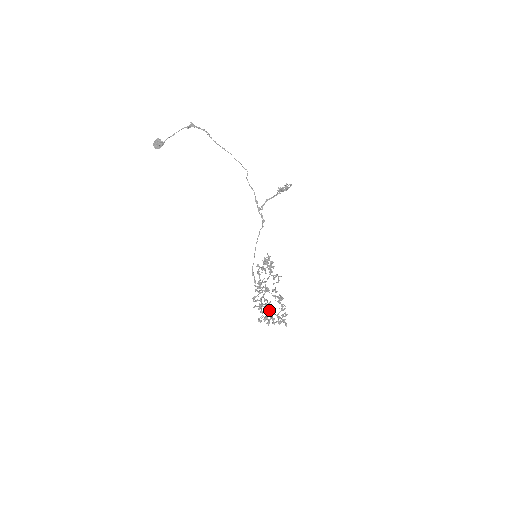
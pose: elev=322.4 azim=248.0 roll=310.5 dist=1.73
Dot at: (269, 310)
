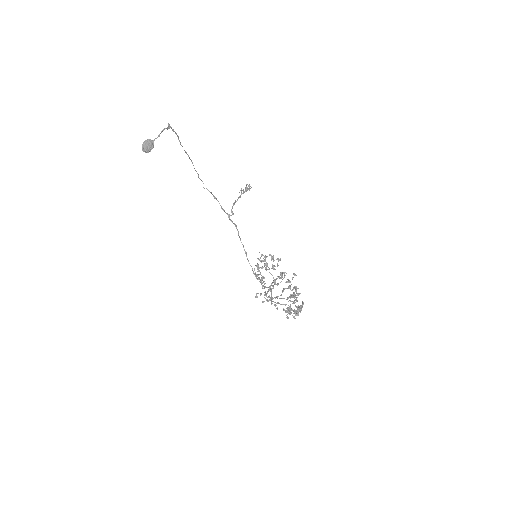
Dot at: (285, 305)
